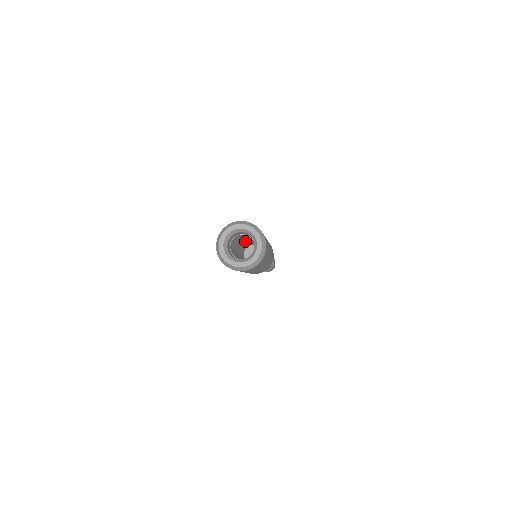
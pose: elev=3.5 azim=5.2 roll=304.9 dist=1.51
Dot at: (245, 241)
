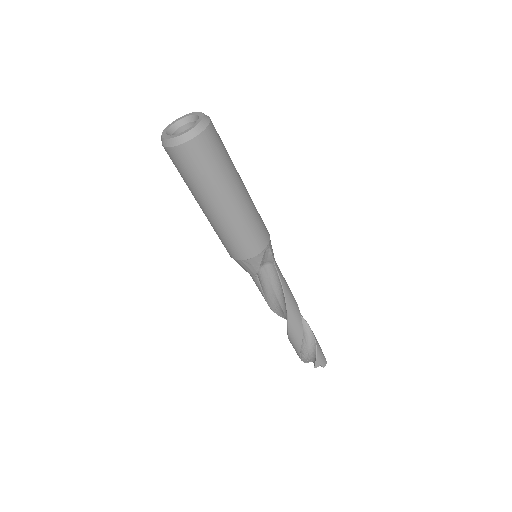
Dot at: occluded
